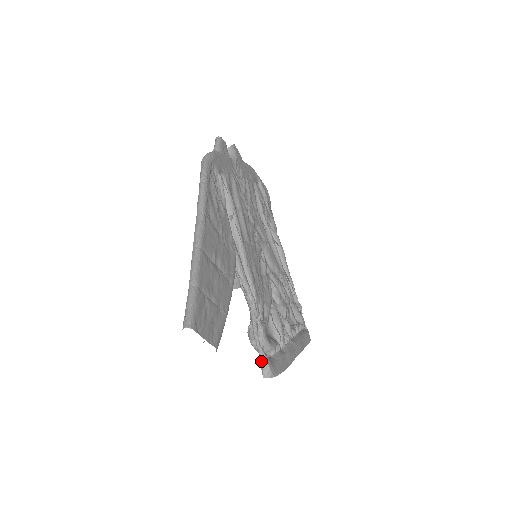
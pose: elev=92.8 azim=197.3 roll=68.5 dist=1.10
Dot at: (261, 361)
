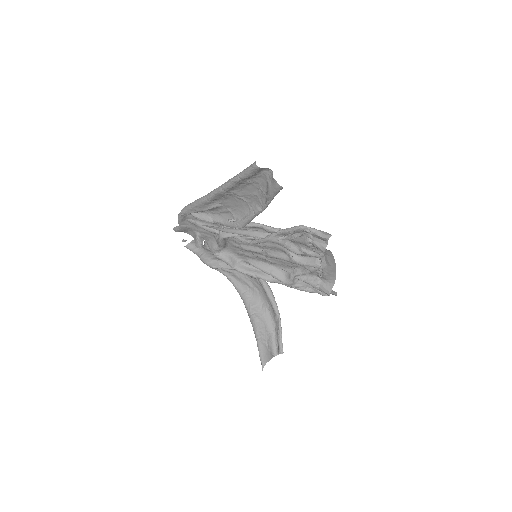
Dot at: (318, 234)
